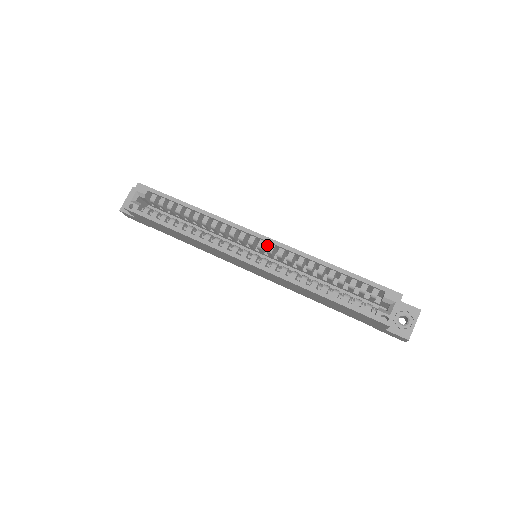
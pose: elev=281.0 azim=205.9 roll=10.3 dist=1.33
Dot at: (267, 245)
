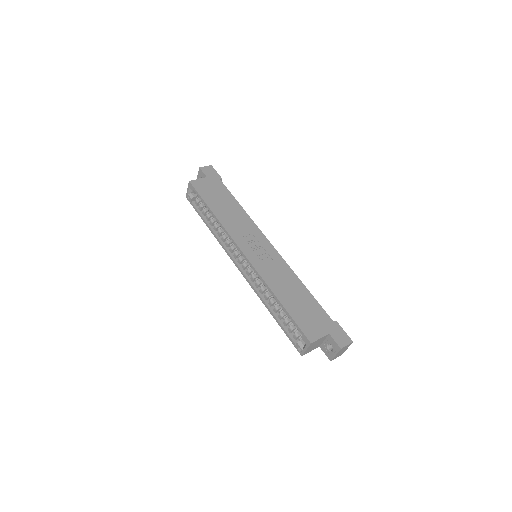
Dot at: (256, 256)
